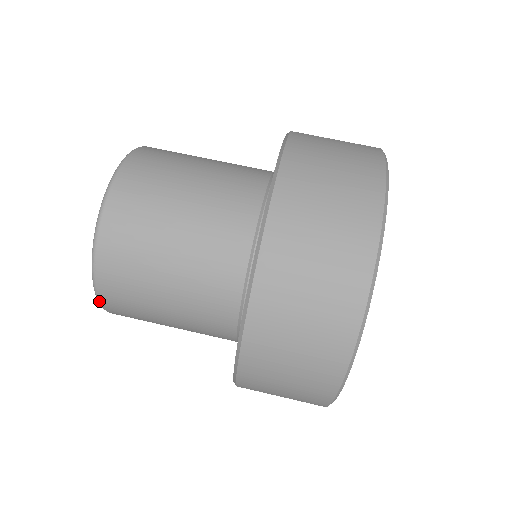
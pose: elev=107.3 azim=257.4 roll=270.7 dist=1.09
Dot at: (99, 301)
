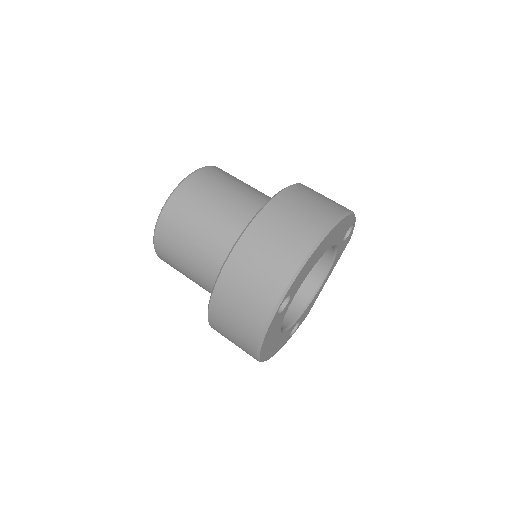
Dot at: occluded
